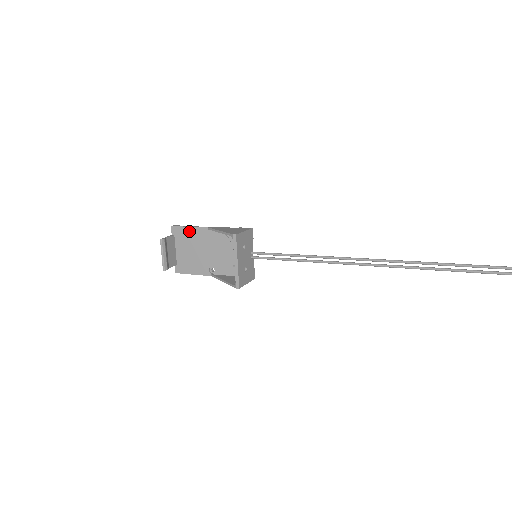
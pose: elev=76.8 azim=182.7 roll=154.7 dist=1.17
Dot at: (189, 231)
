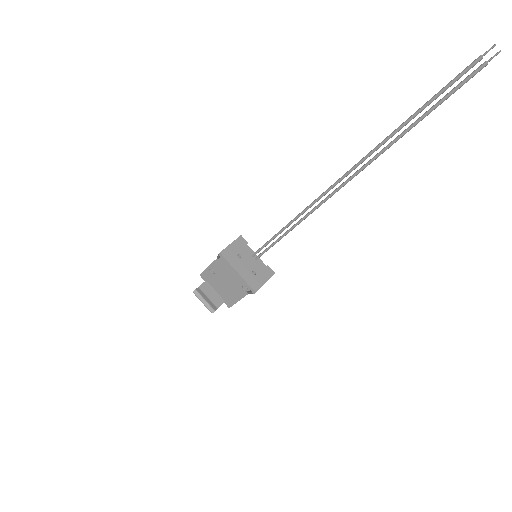
Dot at: (211, 270)
